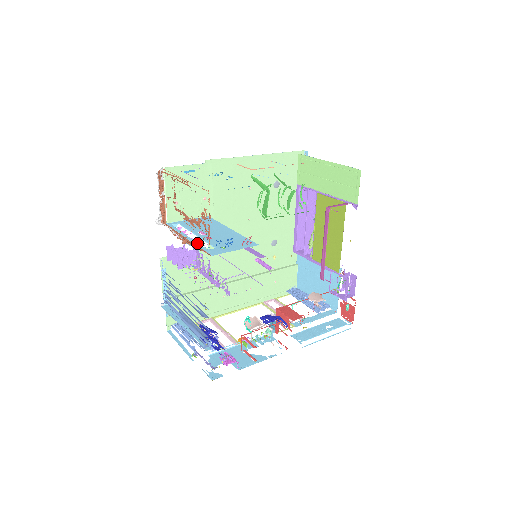
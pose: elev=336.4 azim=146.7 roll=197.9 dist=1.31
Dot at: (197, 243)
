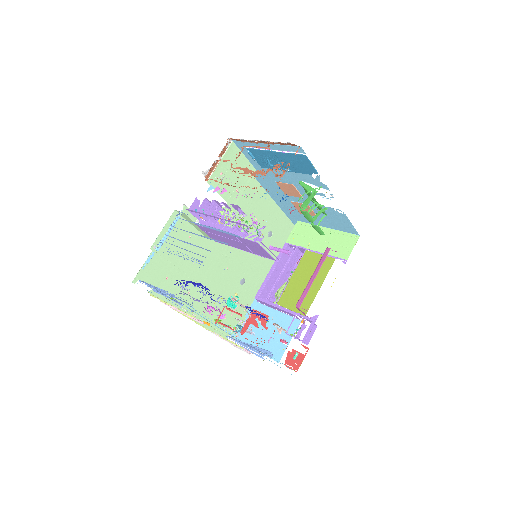
Dot at: occluded
